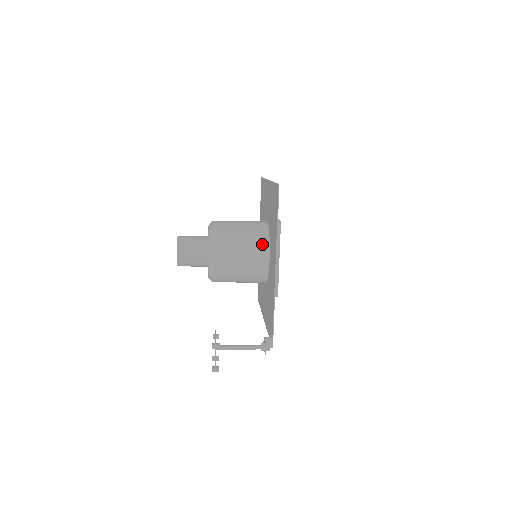
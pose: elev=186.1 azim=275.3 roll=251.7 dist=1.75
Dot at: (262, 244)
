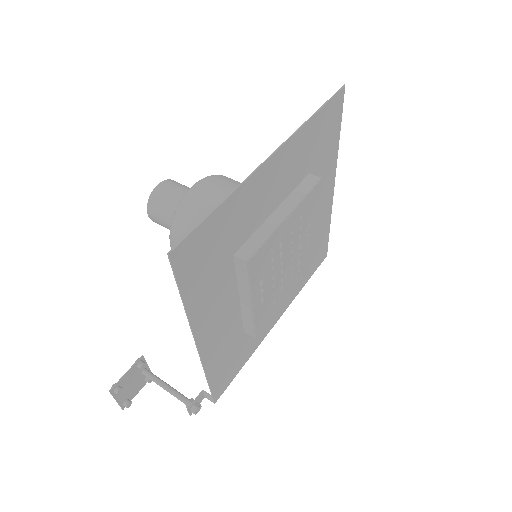
Dot at: occluded
